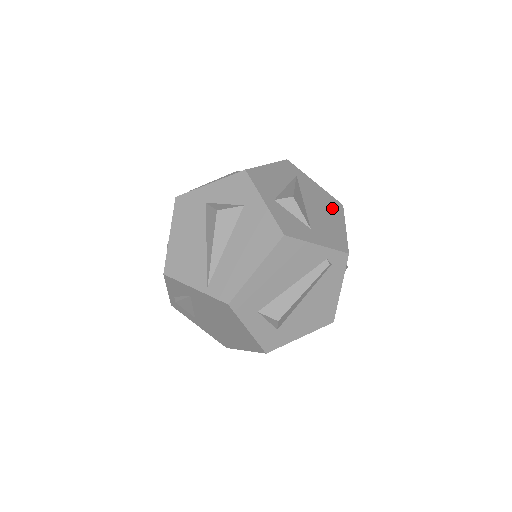
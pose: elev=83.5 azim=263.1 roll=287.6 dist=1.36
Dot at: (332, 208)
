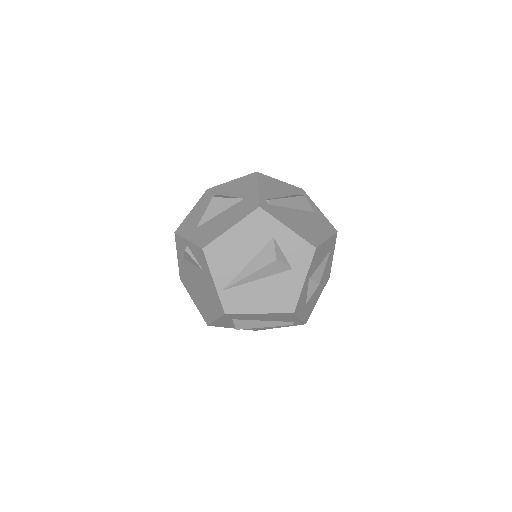
Dot at: (324, 282)
